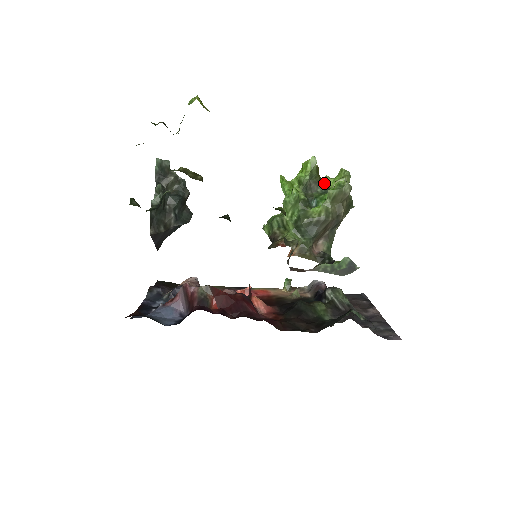
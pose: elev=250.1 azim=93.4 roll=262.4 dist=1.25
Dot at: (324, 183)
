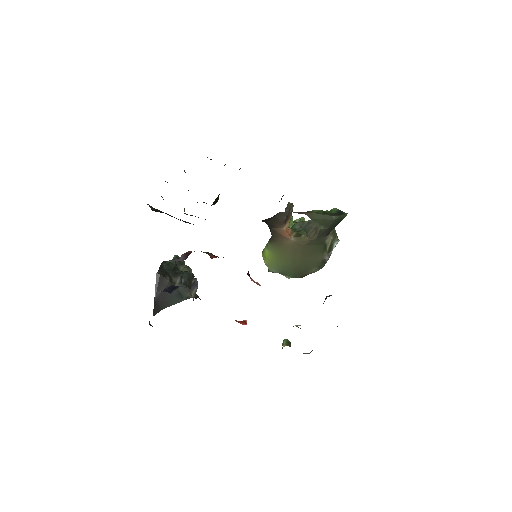
Dot at: occluded
